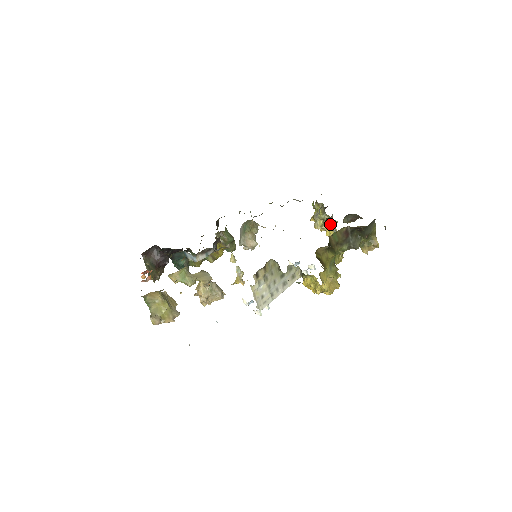
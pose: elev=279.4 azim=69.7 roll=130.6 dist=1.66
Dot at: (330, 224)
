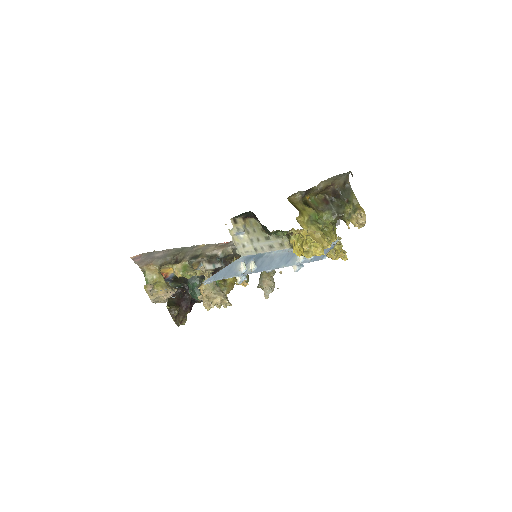
Dot at: occluded
